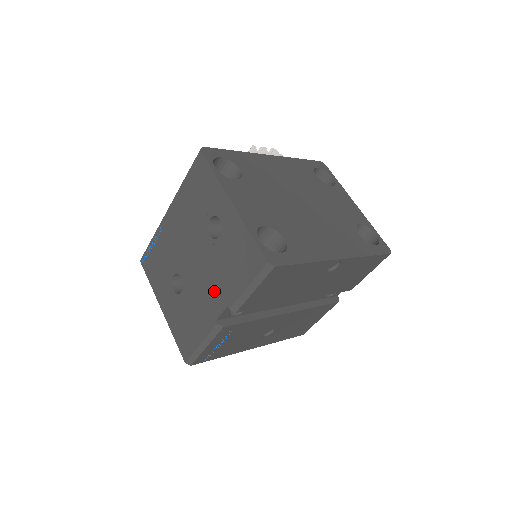
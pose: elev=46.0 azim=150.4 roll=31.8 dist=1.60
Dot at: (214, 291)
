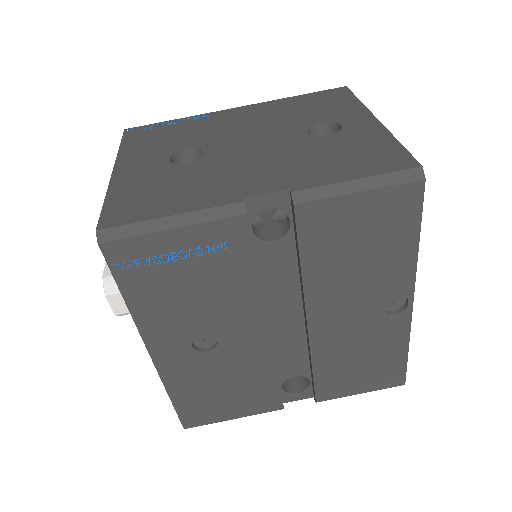
Dot at: (270, 172)
